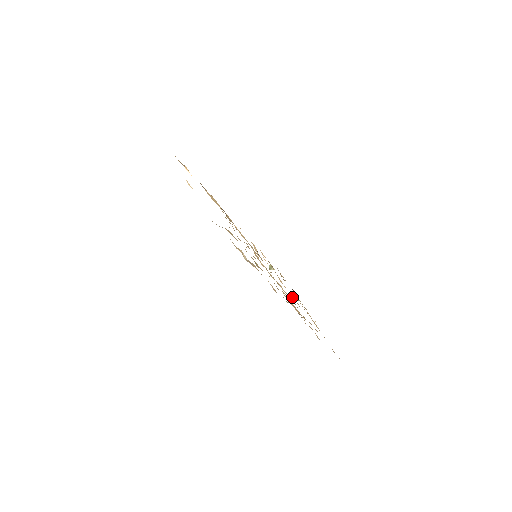
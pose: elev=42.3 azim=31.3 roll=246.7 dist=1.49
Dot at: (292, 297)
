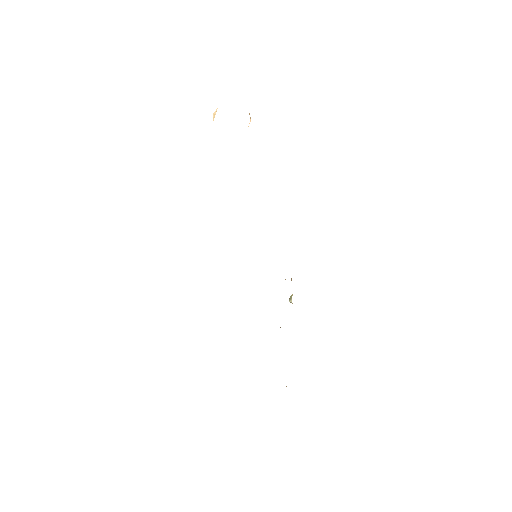
Dot at: occluded
